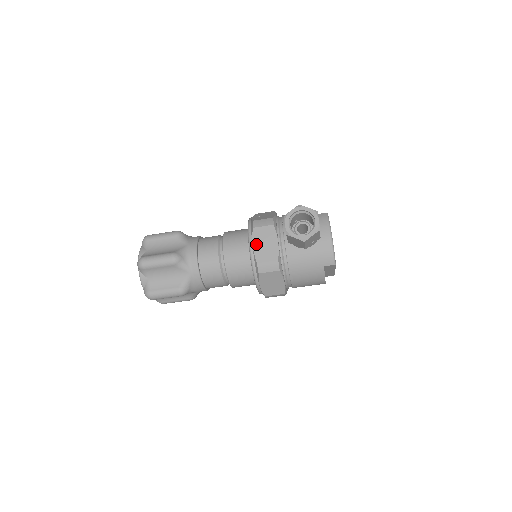
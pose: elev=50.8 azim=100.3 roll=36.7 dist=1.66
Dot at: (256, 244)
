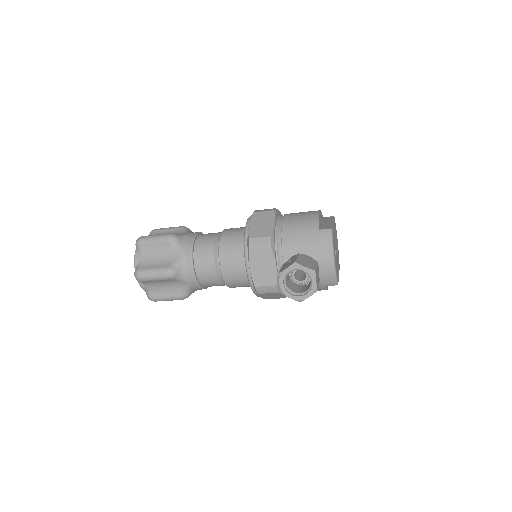
Dot at: (253, 267)
